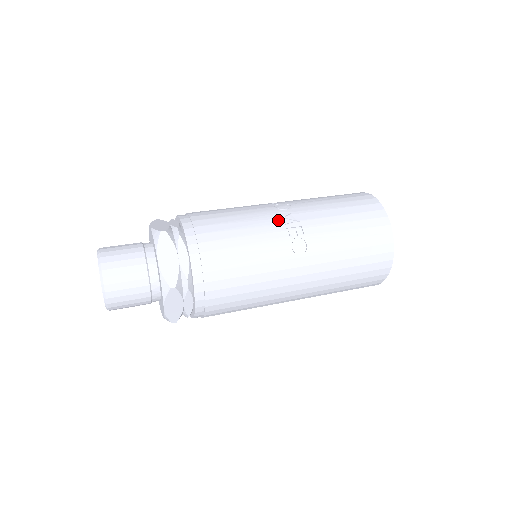
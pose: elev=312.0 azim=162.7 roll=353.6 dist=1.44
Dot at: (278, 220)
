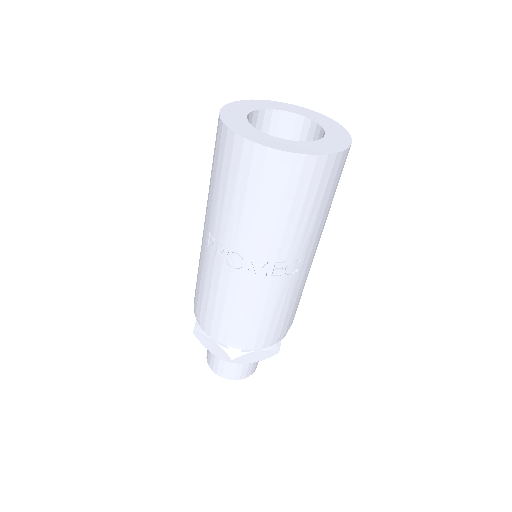
Dot at: (257, 280)
